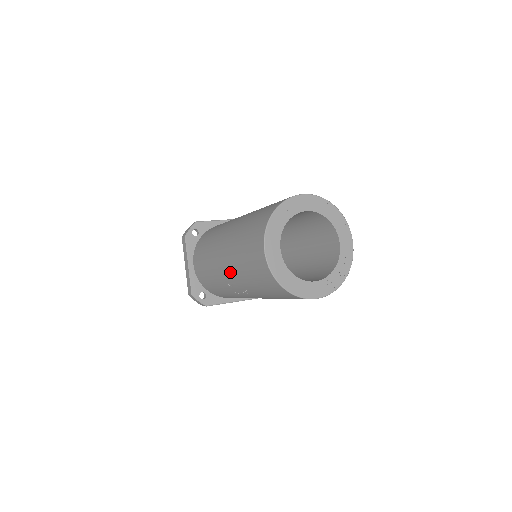
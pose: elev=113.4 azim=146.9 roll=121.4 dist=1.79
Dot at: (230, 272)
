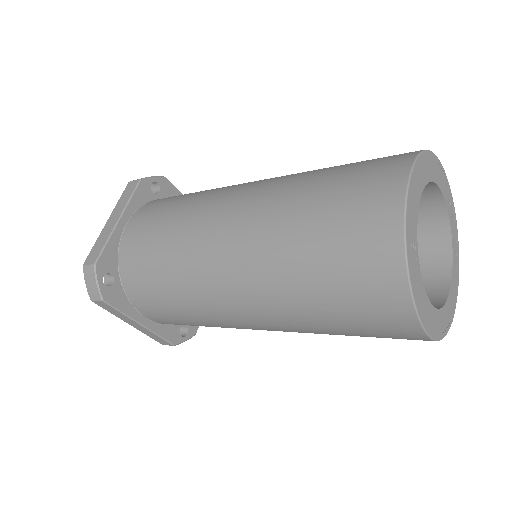
Dot at: occluded
